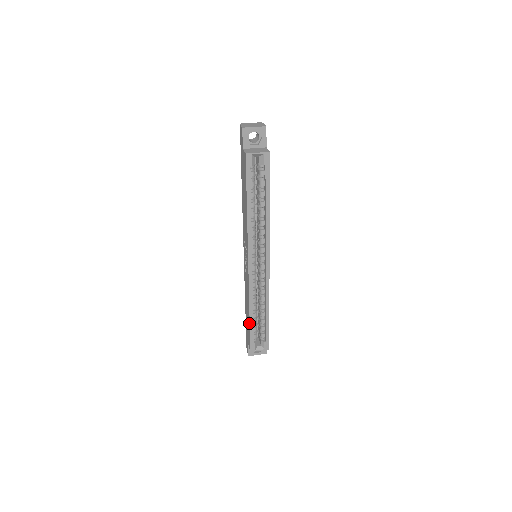
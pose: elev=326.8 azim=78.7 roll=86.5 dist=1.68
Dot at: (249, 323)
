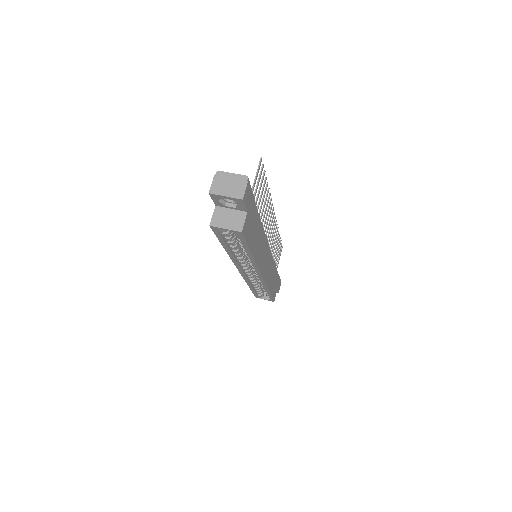
Dot at: occluded
